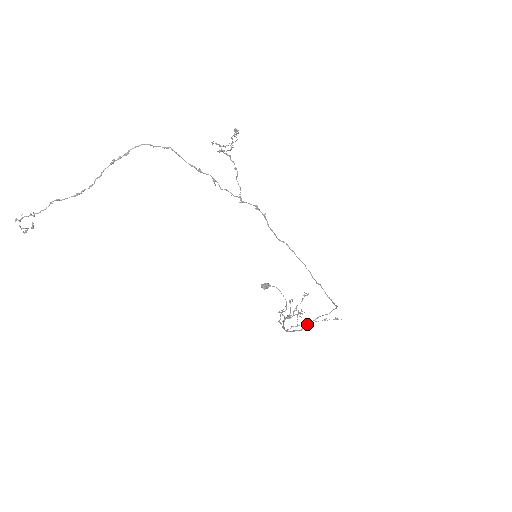
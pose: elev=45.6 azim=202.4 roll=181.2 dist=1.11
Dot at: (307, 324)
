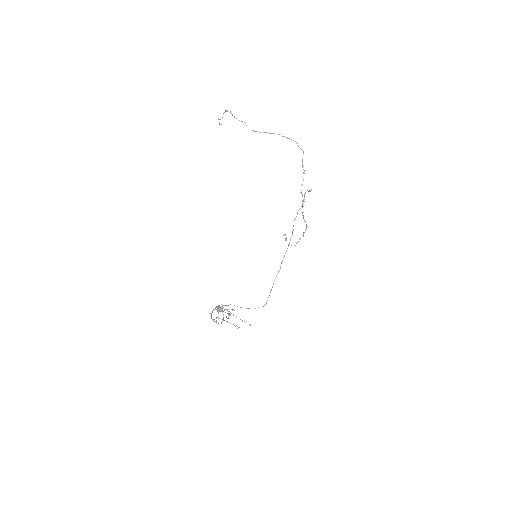
Dot at: occluded
